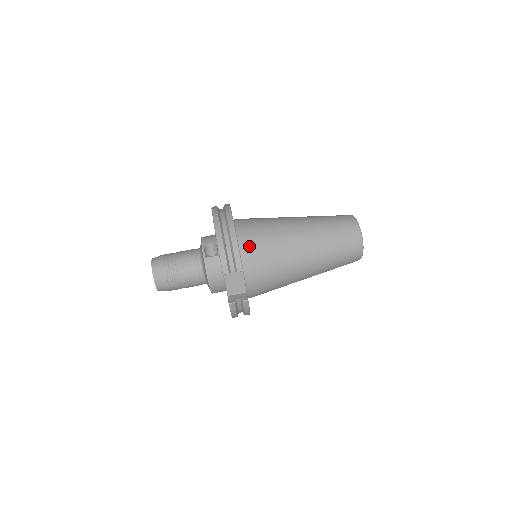
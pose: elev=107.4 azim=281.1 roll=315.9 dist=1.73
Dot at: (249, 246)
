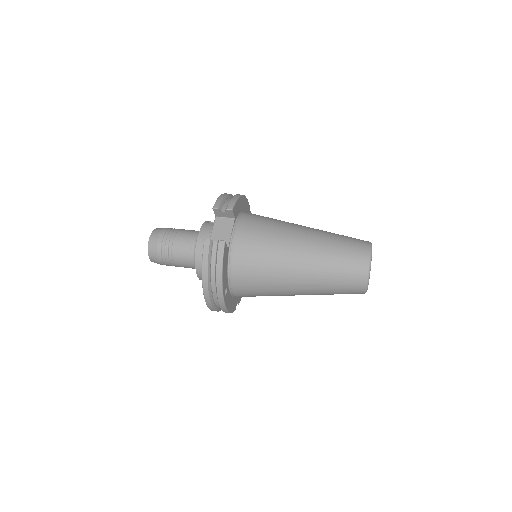
Dot at: (250, 215)
